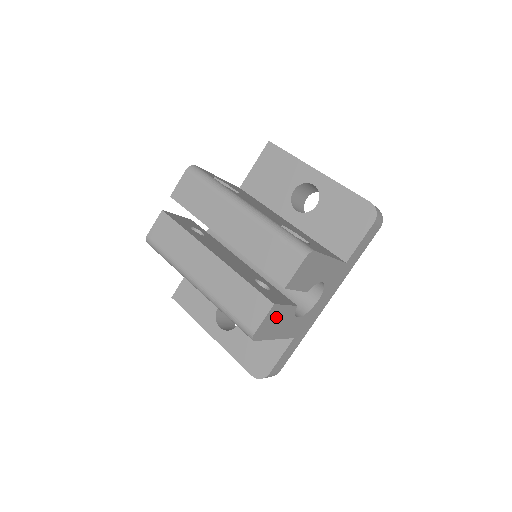
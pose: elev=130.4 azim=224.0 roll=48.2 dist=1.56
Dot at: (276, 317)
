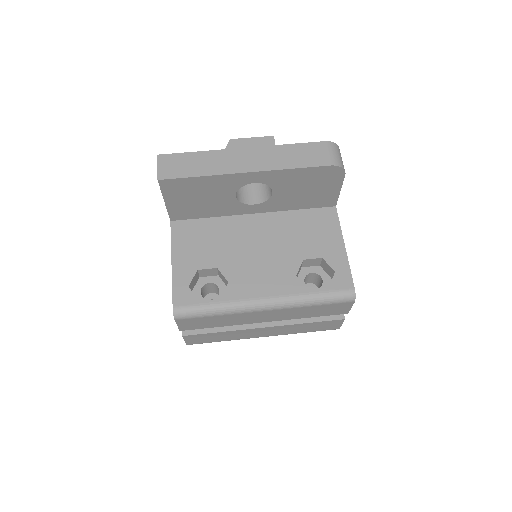
Dot at: occluded
